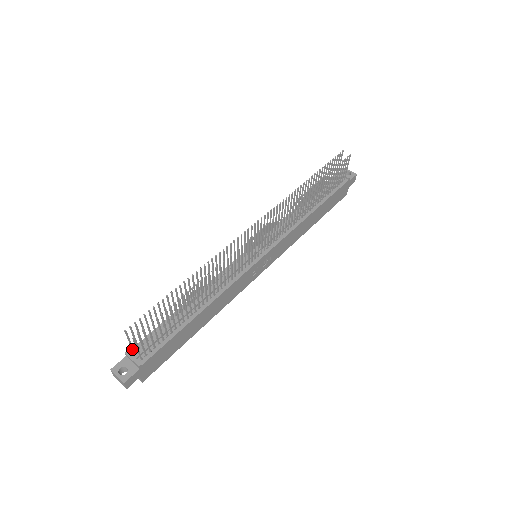
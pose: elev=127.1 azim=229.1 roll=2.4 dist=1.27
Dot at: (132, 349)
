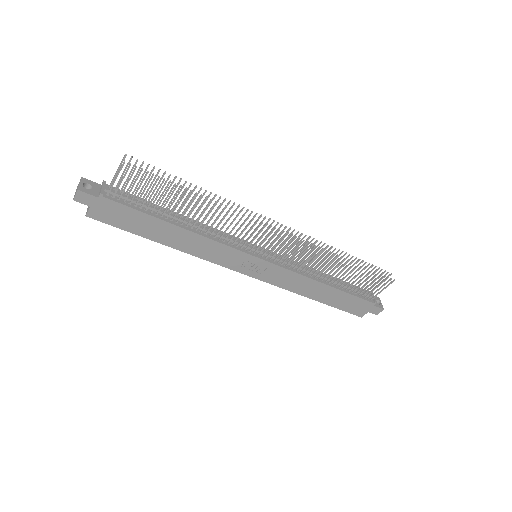
Dot at: (111, 182)
